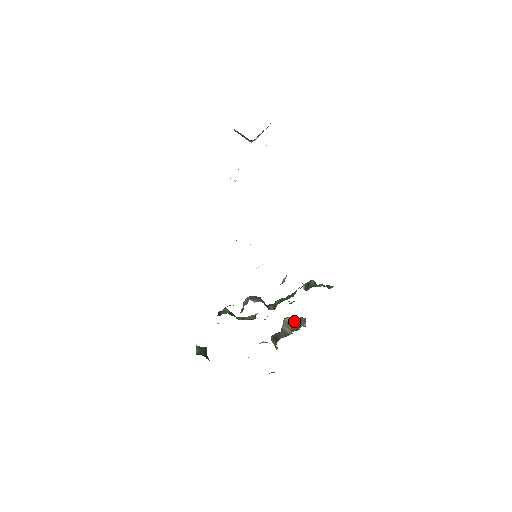
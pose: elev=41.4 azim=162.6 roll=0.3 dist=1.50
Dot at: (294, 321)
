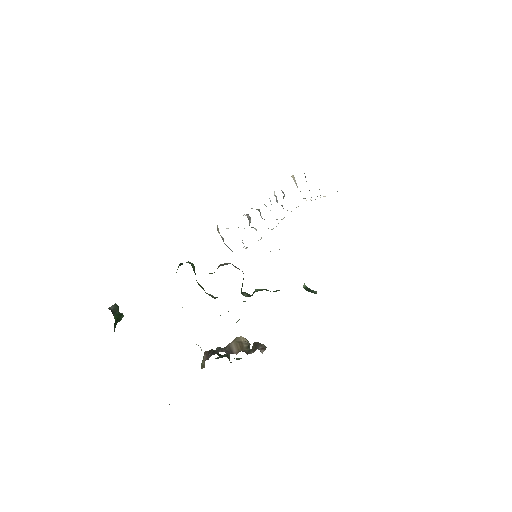
Dot at: (249, 345)
